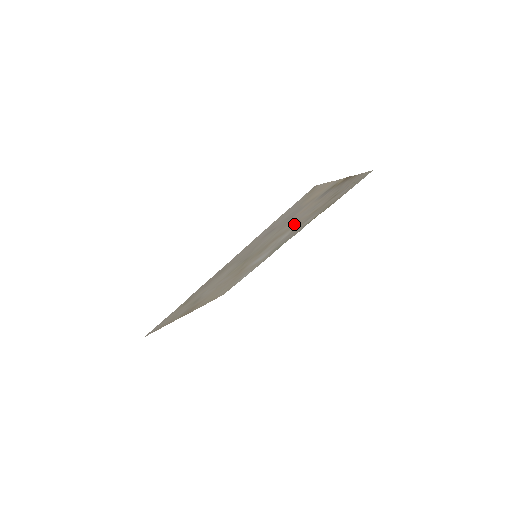
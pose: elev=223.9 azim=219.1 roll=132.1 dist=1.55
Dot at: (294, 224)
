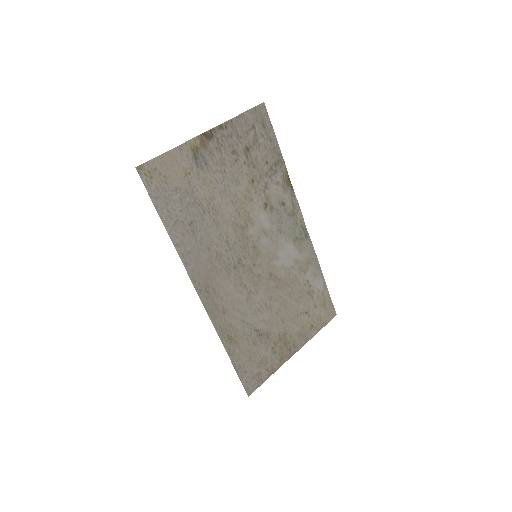
Dot at: (241, 204)
